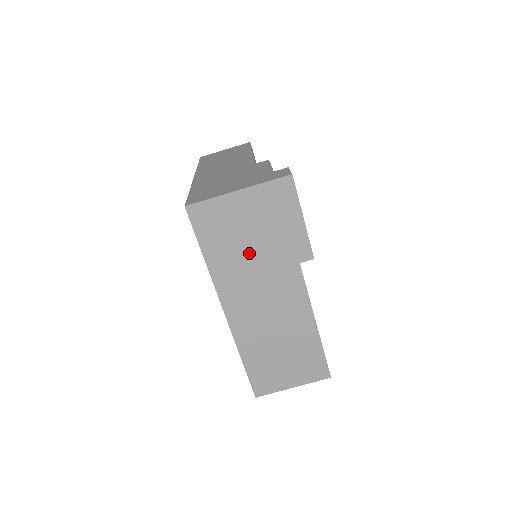
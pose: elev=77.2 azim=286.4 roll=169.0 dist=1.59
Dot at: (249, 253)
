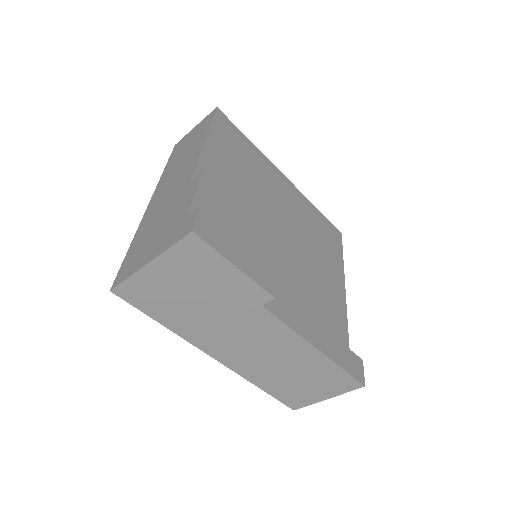
Dot at: (202, 311)
